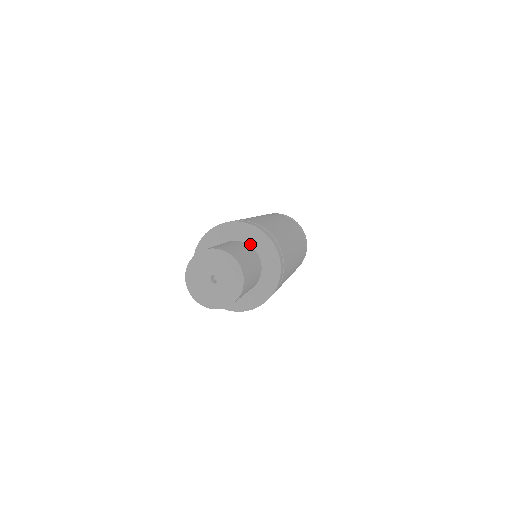
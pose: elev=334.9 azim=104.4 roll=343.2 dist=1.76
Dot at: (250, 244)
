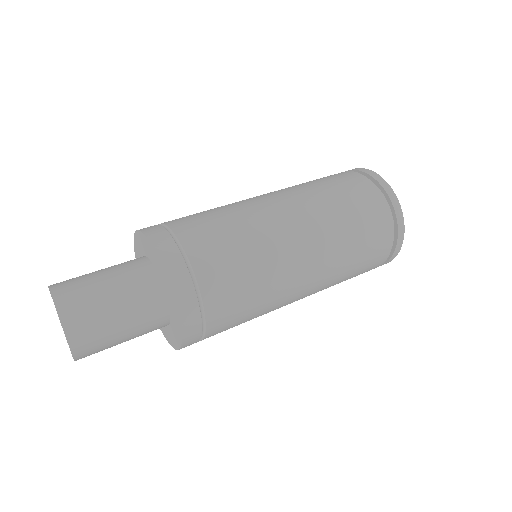
Dot at: (165, 291)
